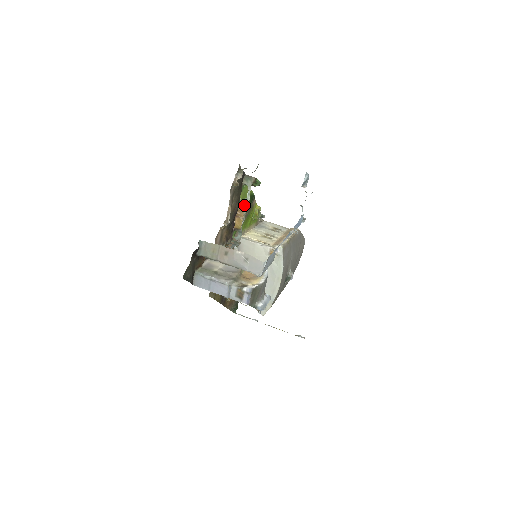
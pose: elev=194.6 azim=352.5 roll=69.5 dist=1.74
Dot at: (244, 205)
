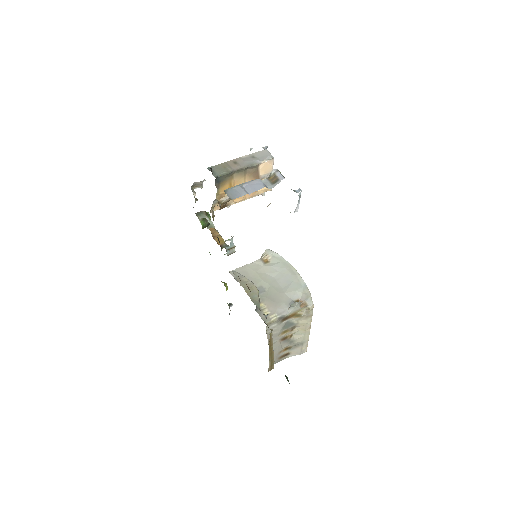
Dot at: (212, 228)
